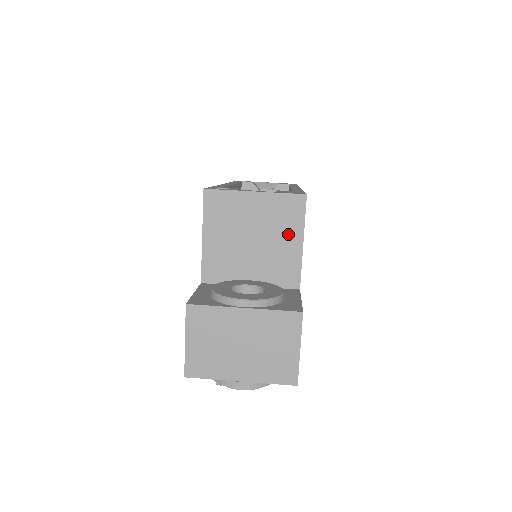
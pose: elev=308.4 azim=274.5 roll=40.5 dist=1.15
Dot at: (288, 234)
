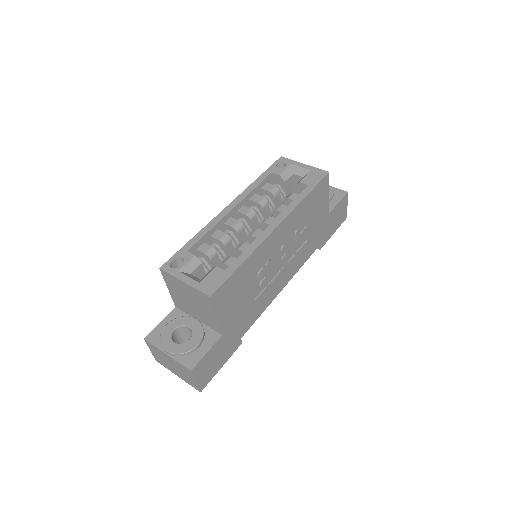
Dot at: (207, 309)
